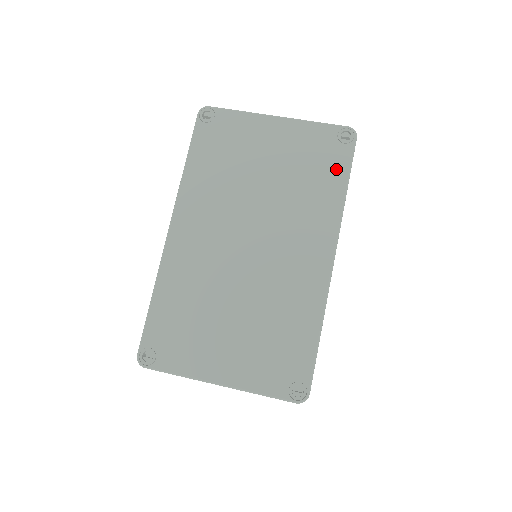
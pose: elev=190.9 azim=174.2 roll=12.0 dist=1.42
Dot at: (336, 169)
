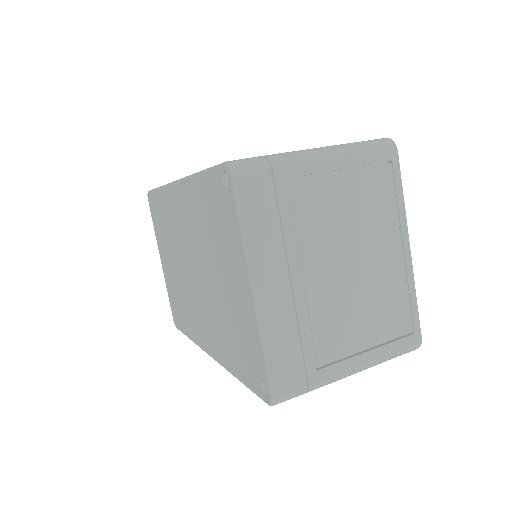
Dot at: (243, 370)
